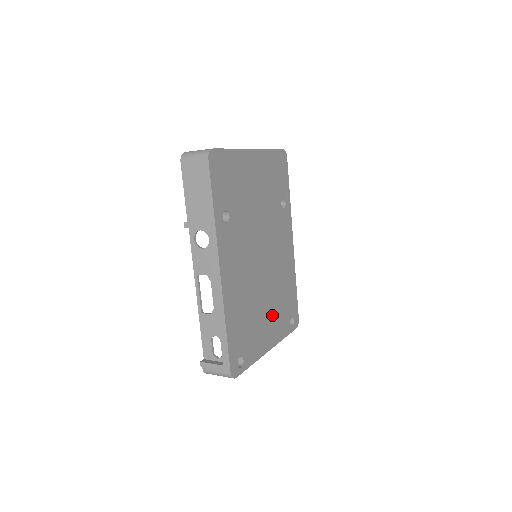
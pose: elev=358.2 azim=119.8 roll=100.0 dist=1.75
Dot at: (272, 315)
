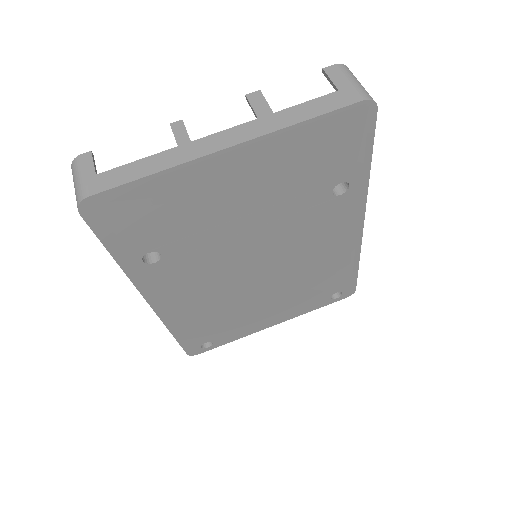
Dot at: (283, 302)
